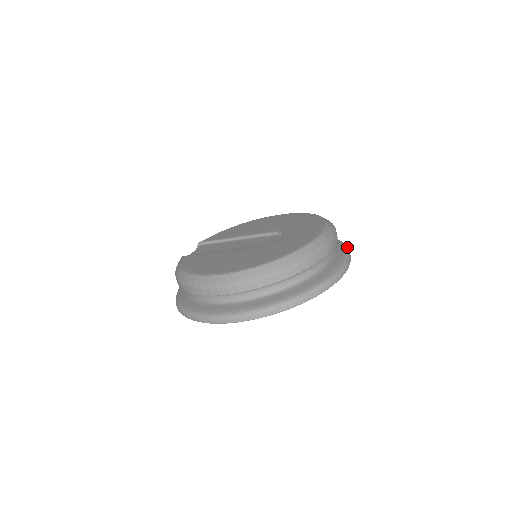
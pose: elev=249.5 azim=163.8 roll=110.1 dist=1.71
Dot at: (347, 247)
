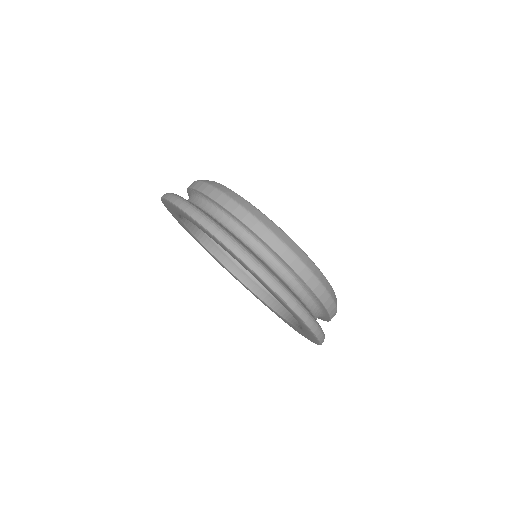
Dot at: occluded
